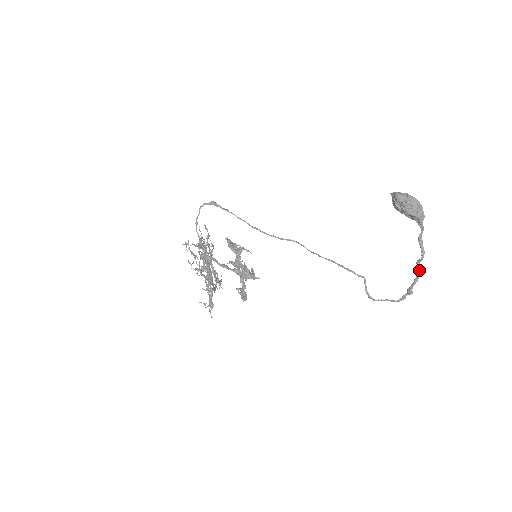
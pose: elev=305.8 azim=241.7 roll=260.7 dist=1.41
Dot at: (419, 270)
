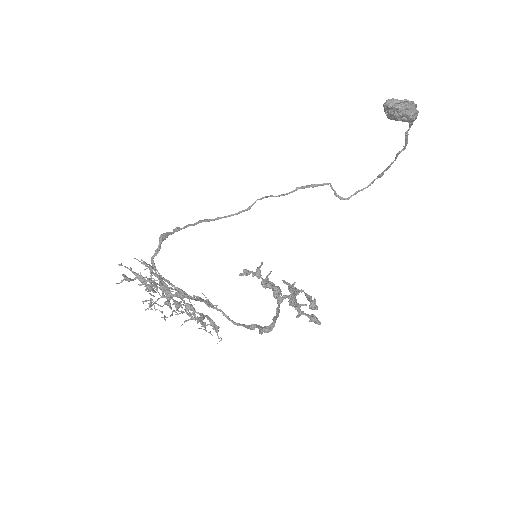
Dot at: (396, 158)
